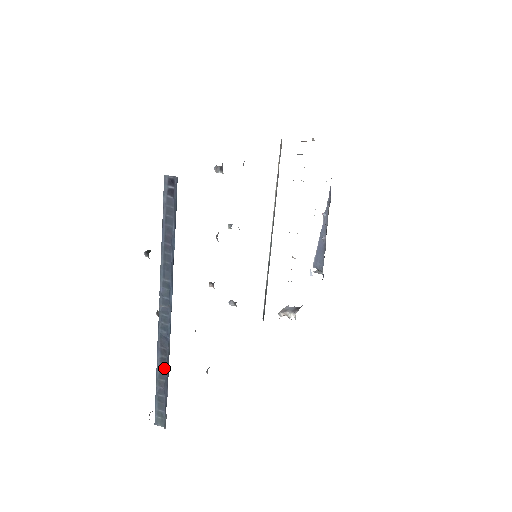
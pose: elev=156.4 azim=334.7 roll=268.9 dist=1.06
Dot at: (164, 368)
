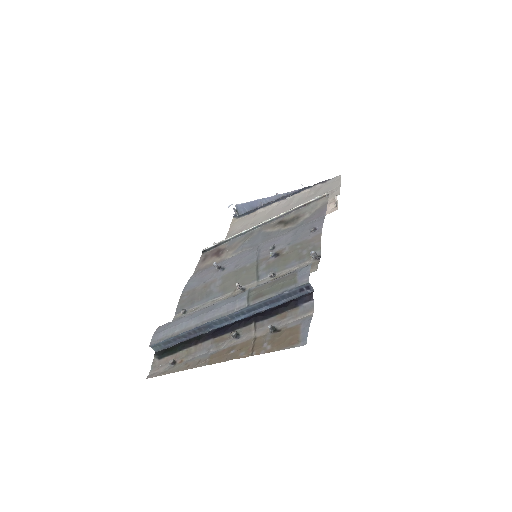
Dot at: (191, 334)
